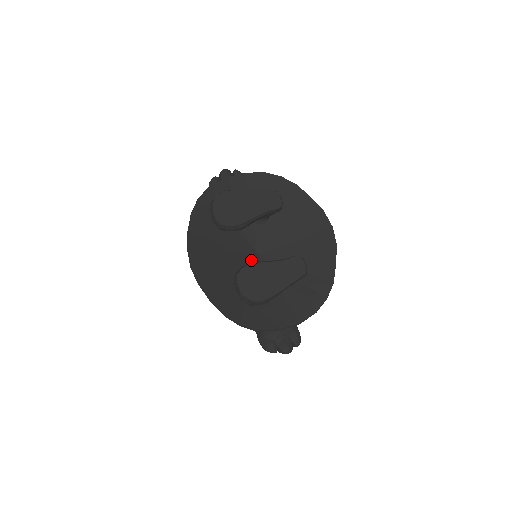
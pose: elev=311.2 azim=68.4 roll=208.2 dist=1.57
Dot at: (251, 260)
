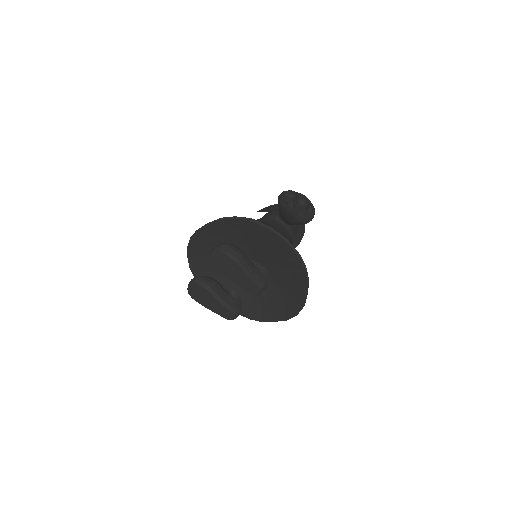
Dot at: occluded
